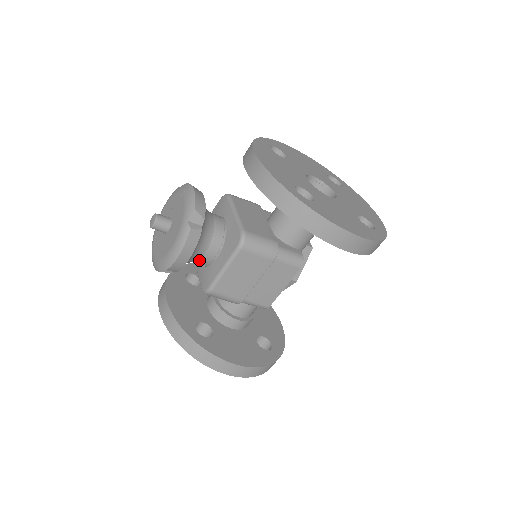
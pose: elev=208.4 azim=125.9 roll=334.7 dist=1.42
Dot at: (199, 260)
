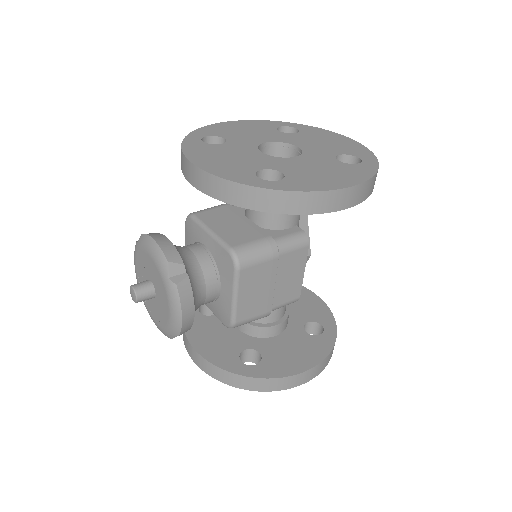
Dot at: (204, 302)
